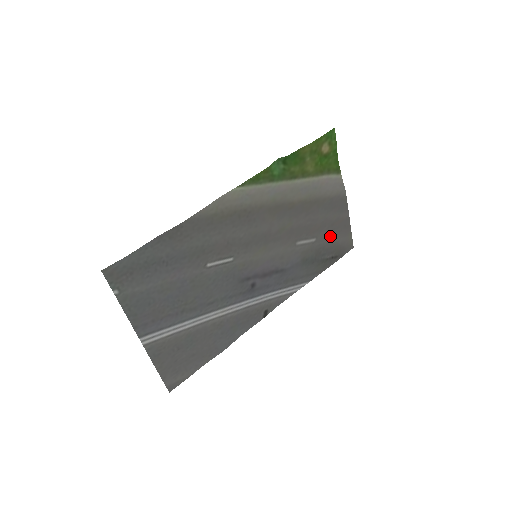
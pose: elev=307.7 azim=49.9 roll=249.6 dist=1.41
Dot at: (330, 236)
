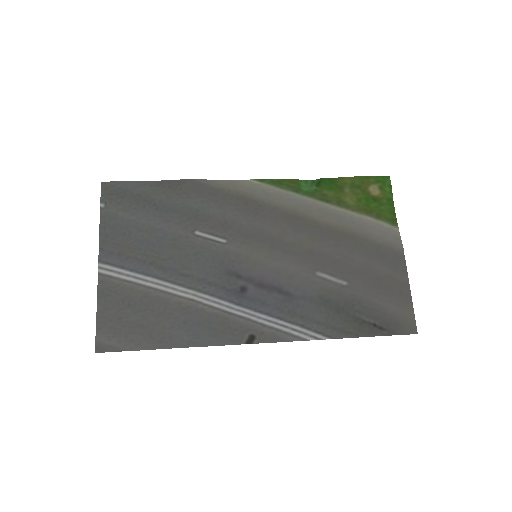
Dot at: (373, 293)
